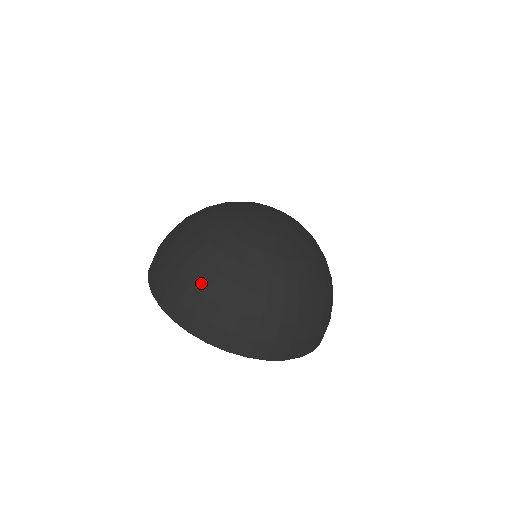
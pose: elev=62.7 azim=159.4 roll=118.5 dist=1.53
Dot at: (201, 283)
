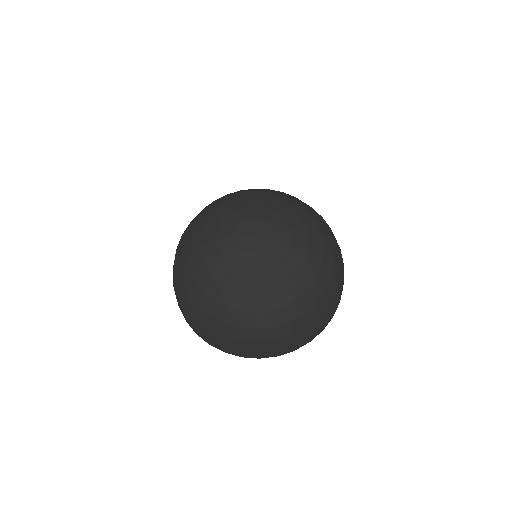
Dot at: (202, 320)
